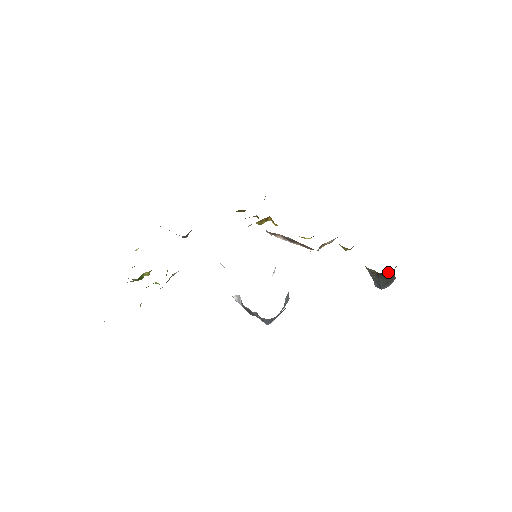
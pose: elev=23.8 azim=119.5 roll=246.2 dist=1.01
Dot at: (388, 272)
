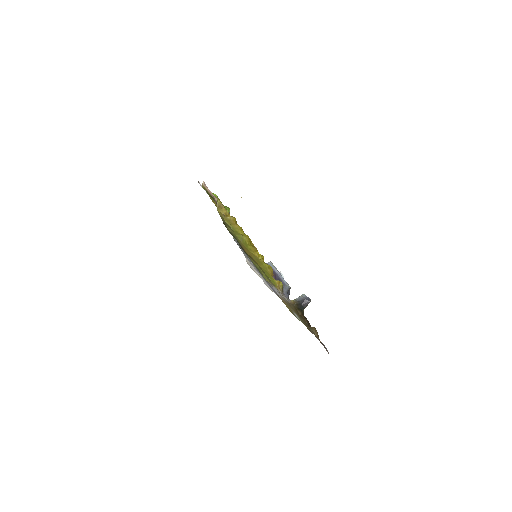
Dot at: (303, 311)
